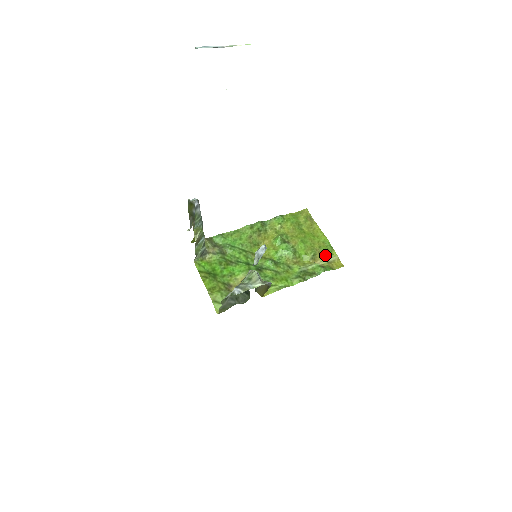
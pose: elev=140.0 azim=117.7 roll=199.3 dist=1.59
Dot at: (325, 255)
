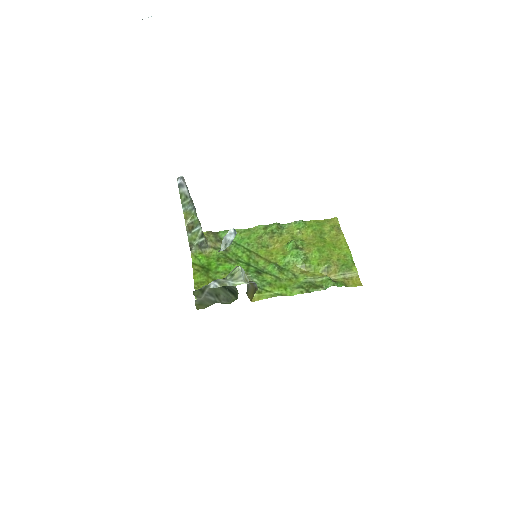
Dot at: (342, 269)
